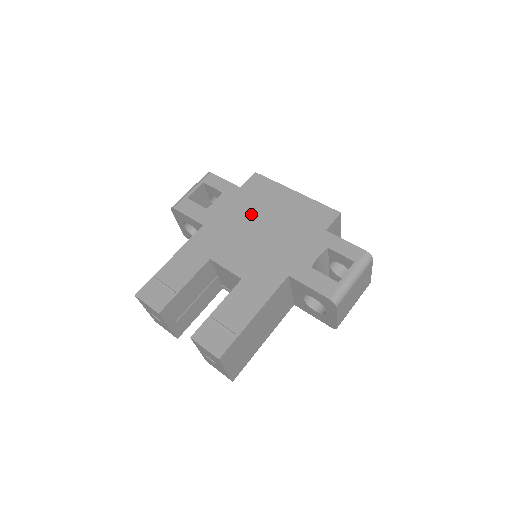
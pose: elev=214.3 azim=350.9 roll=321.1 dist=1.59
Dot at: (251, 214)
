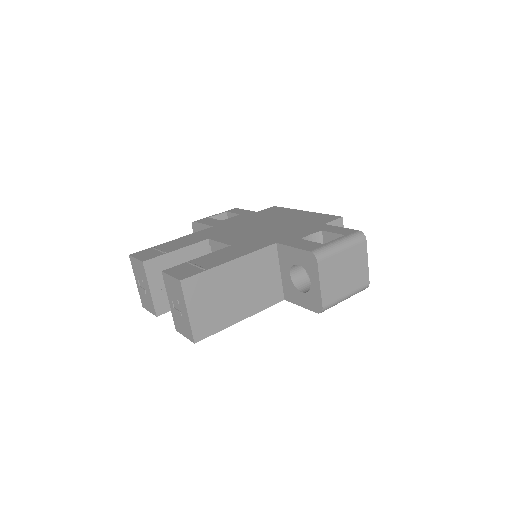
Dot at: (259, 220)
